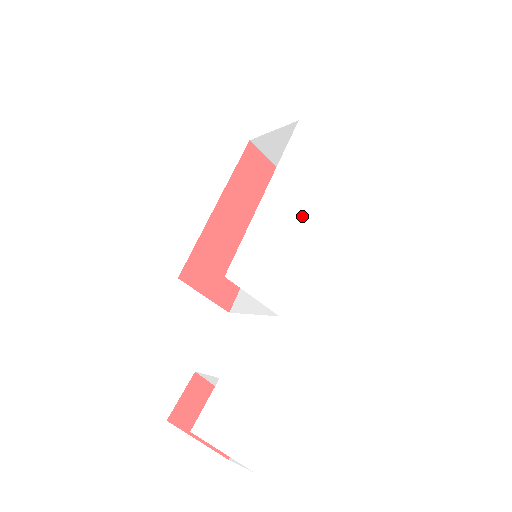
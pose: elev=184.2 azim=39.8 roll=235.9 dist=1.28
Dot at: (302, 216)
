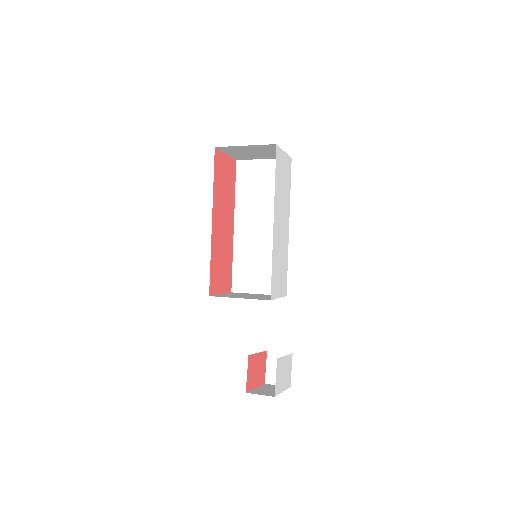
Dot at: (285, 218)
